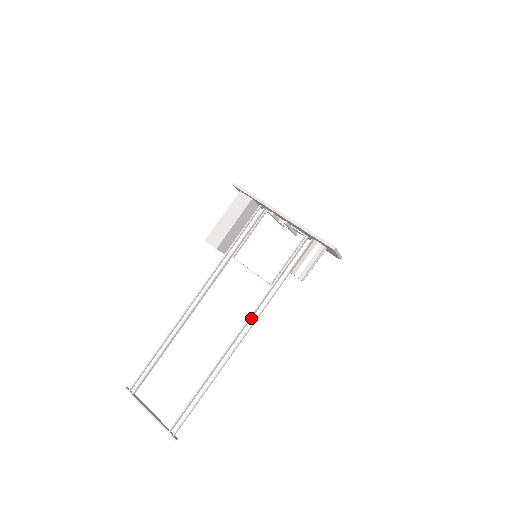
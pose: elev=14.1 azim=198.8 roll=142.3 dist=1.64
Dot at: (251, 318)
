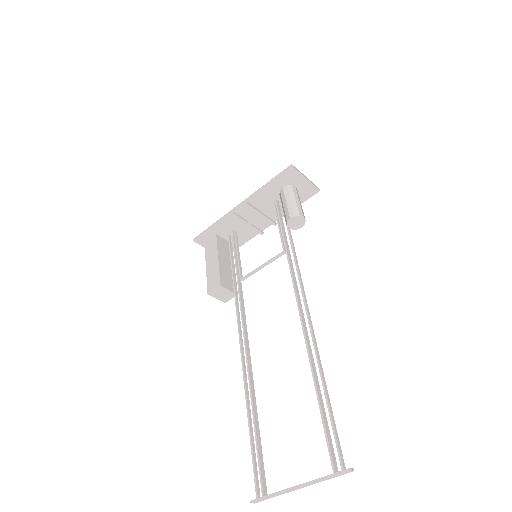
Dot at: (297, 287)
